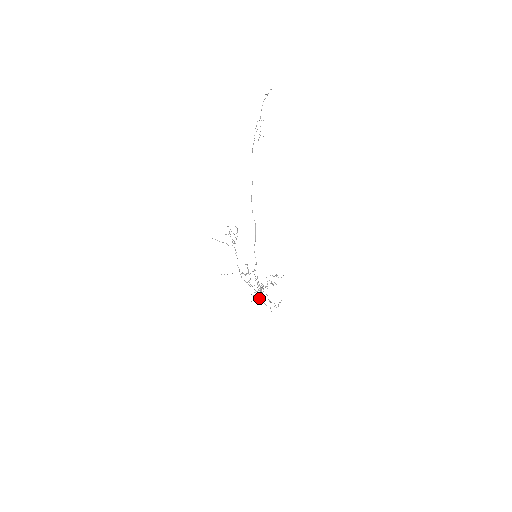
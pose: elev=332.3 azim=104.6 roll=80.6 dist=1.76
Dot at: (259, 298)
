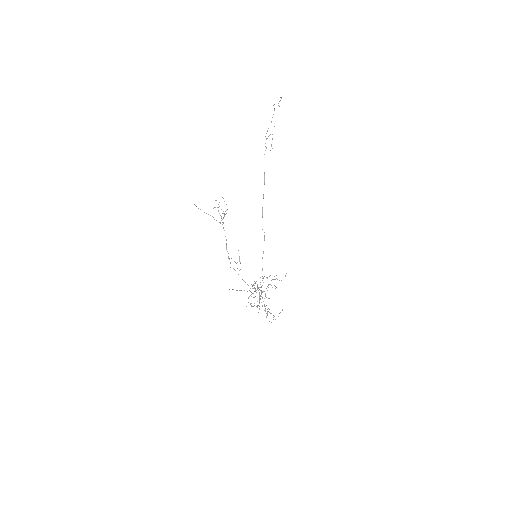
Dot at: occluded
